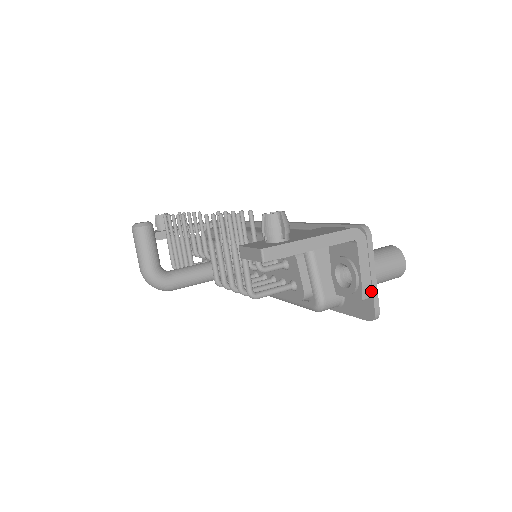
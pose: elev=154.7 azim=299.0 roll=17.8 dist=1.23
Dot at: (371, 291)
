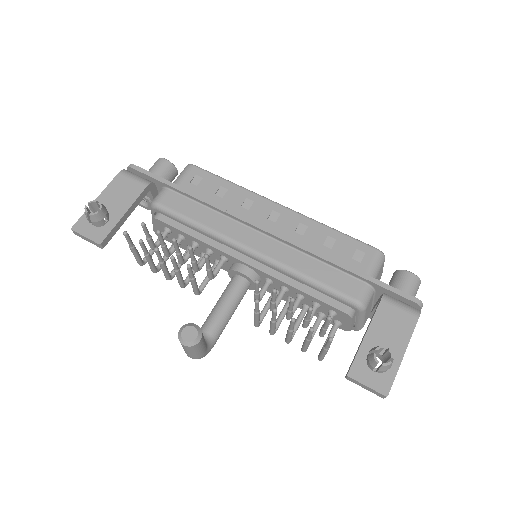
Dot at: occluded
